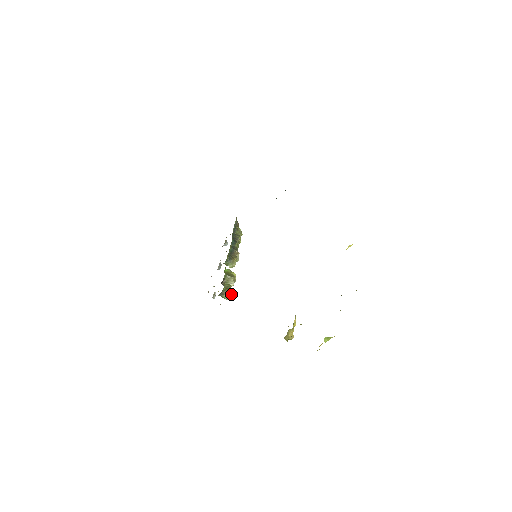
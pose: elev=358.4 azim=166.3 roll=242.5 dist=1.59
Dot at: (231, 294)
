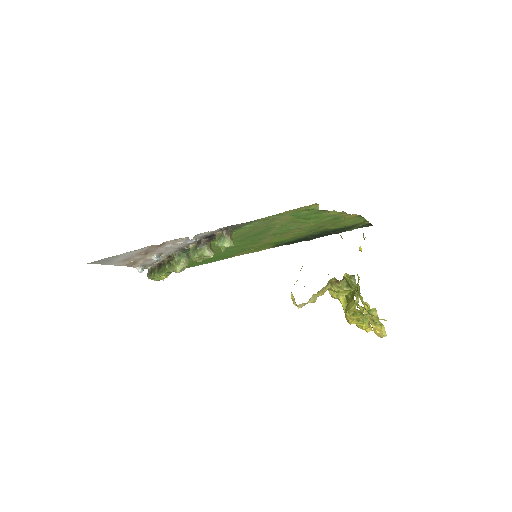
Dot at: (233, 244)
